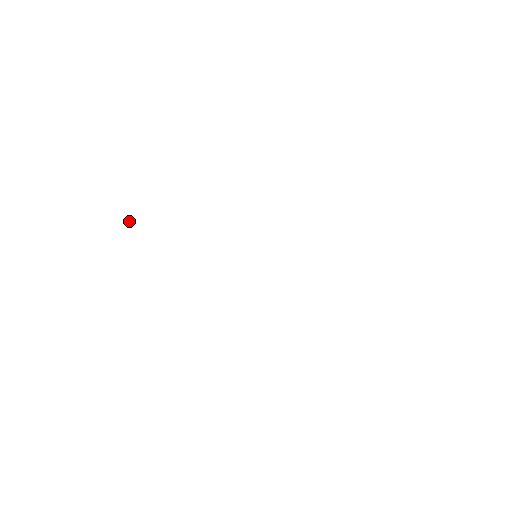
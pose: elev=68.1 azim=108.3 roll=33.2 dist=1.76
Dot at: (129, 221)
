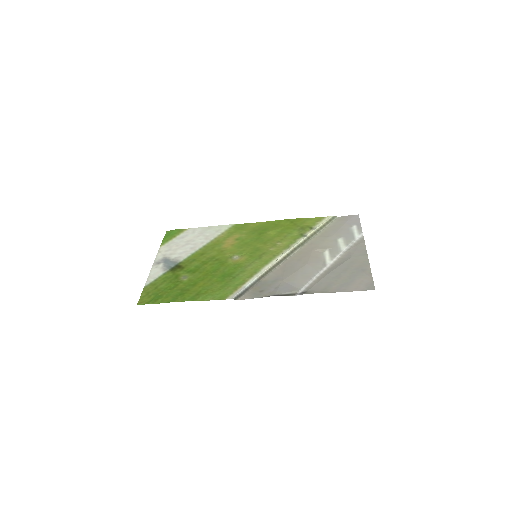
Dot at: occluded
